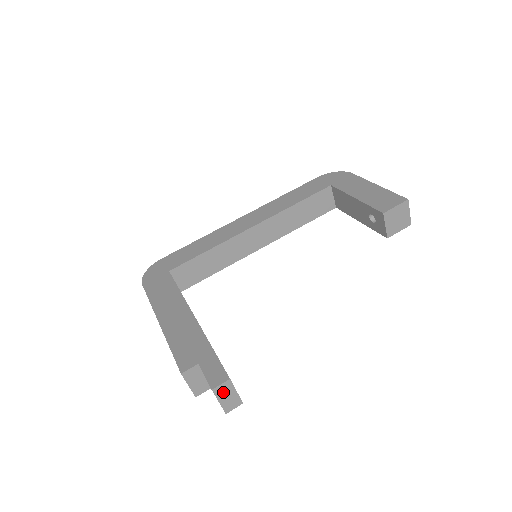
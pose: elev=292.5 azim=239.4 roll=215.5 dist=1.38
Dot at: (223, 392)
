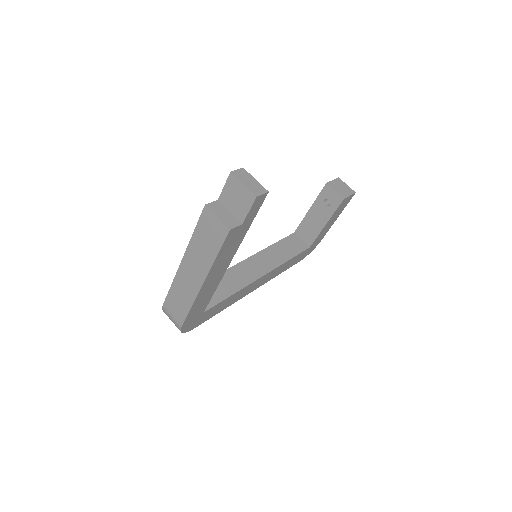
Dot at: (243, 177)
